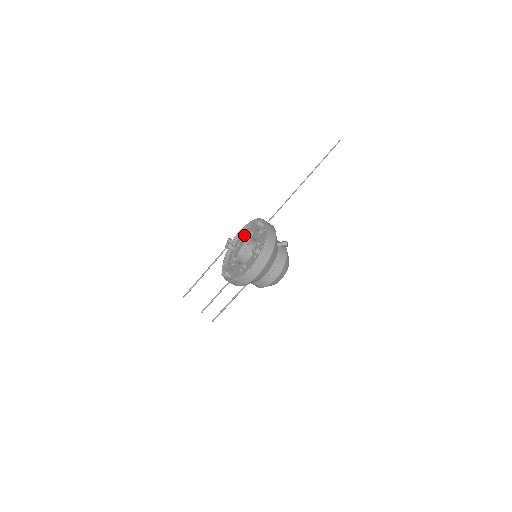
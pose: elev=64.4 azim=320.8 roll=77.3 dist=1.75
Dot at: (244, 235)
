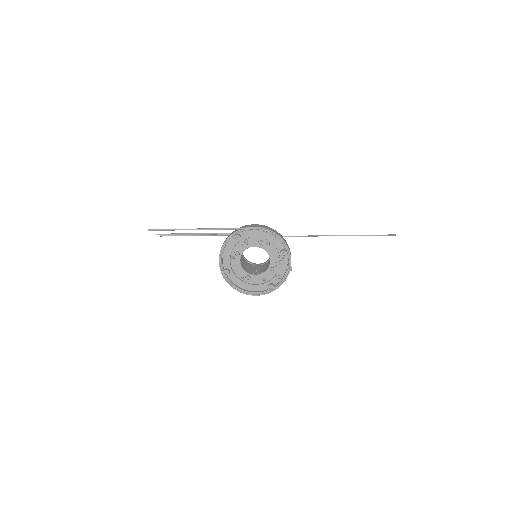
Dot at: (258, 236)
